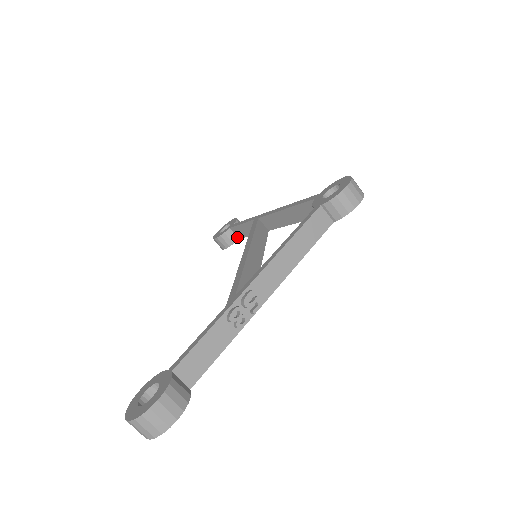
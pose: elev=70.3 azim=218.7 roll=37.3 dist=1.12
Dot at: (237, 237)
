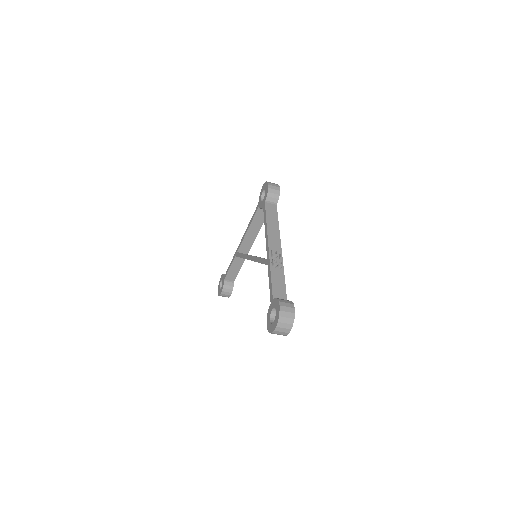
Dot at: (232, 281)
